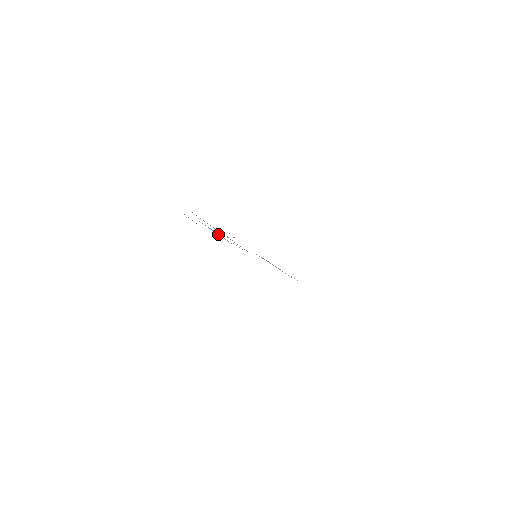
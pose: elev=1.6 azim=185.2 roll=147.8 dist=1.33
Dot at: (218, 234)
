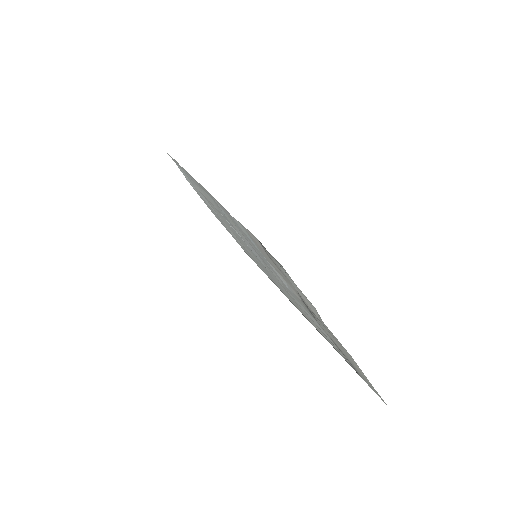
Dot at: (279, 276)
